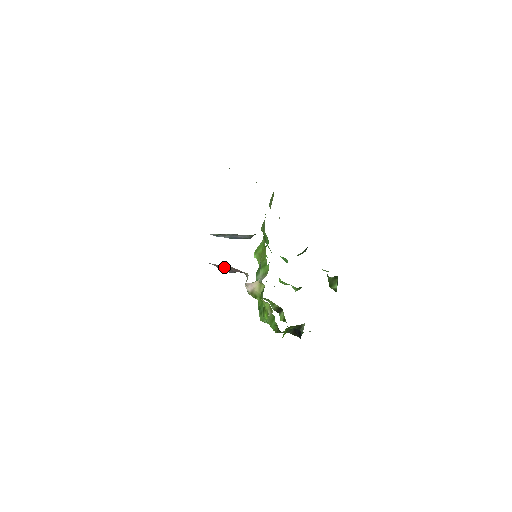
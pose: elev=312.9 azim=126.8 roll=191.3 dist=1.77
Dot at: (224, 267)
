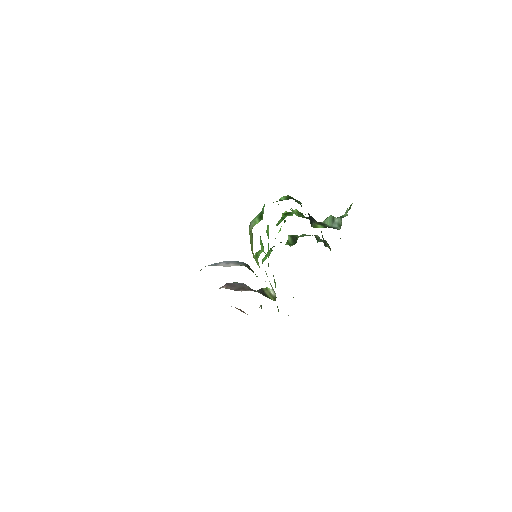
Dot at: occluded
